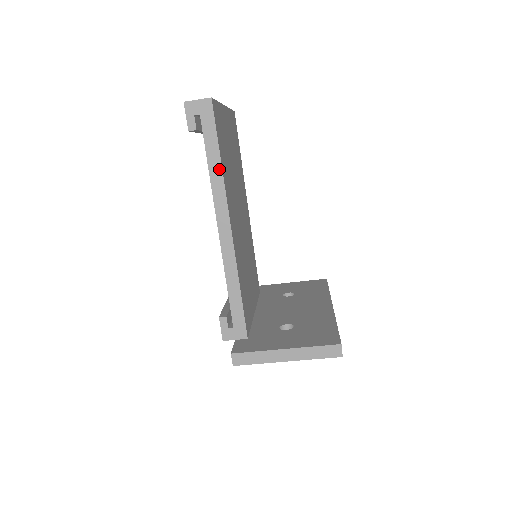
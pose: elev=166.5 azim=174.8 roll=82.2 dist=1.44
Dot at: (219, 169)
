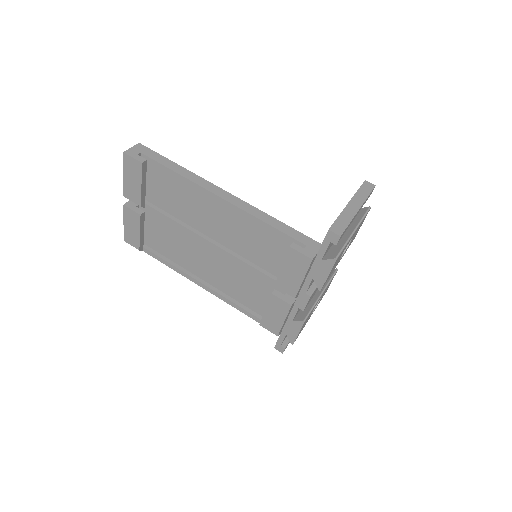
Dot at: (184, 170)
